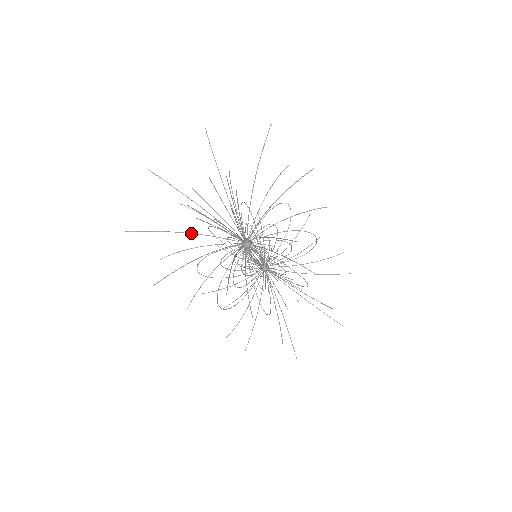
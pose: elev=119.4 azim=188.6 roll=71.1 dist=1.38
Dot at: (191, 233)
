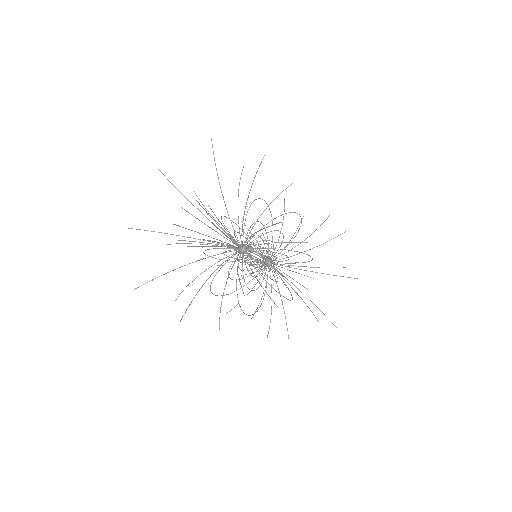
Dot at: (190, 263)
